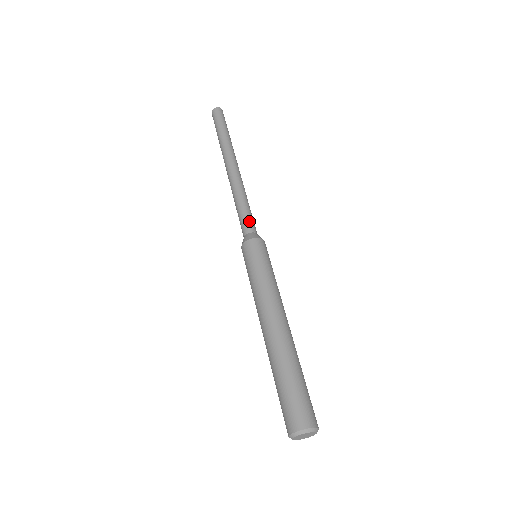
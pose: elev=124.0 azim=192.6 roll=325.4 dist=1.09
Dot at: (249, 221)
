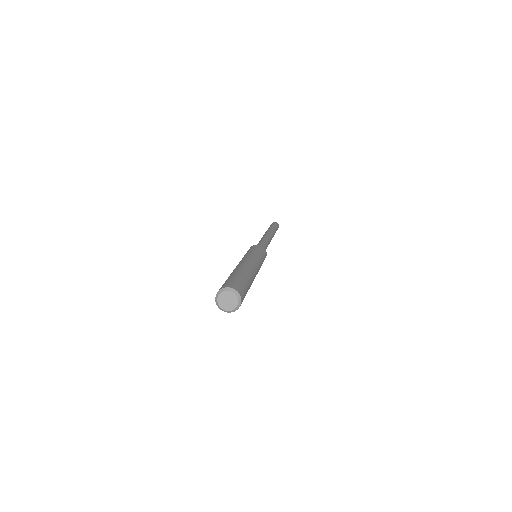
Dot at: occluded
